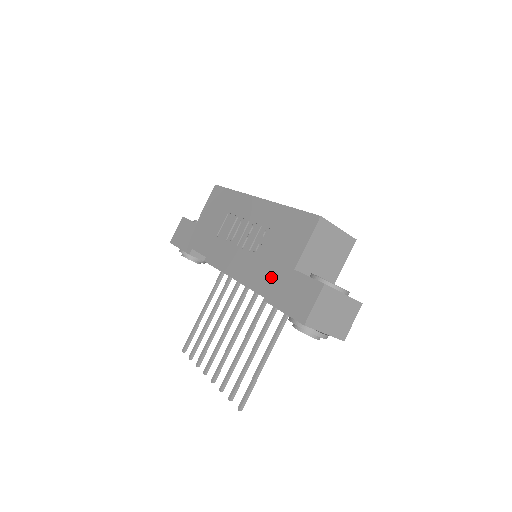
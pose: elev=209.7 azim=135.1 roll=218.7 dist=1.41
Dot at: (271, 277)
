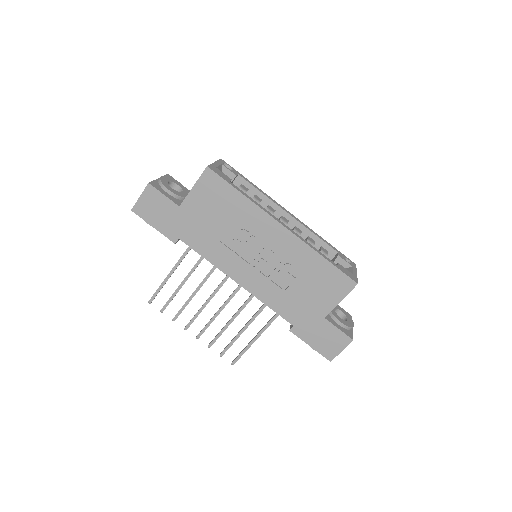
Dot at: (299, 315)
